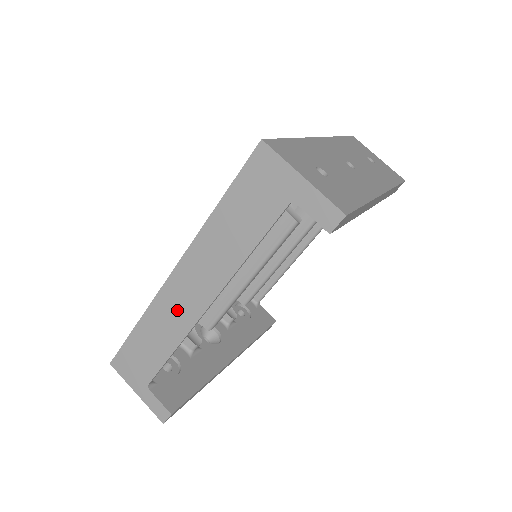
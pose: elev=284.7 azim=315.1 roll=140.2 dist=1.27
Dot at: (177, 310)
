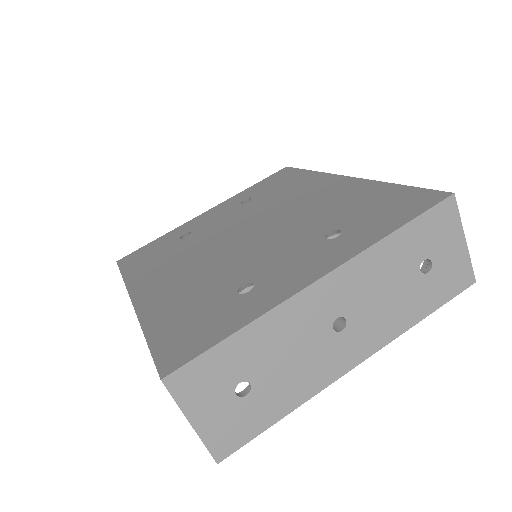
Dot at: occluded
